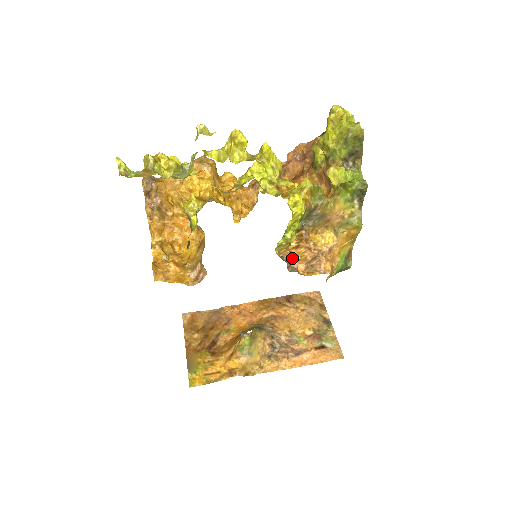
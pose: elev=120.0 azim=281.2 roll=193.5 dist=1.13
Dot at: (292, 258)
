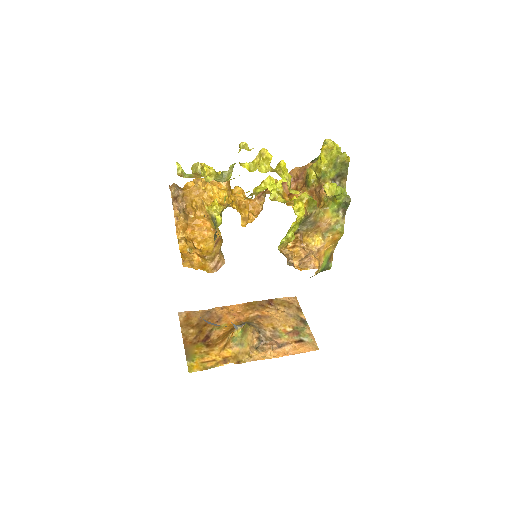
Dot at: (290, 255)
